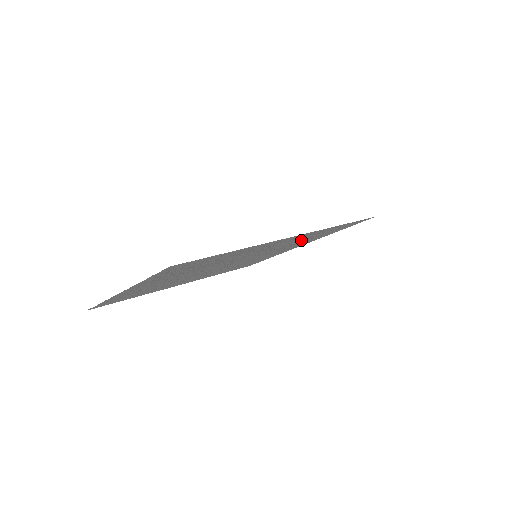
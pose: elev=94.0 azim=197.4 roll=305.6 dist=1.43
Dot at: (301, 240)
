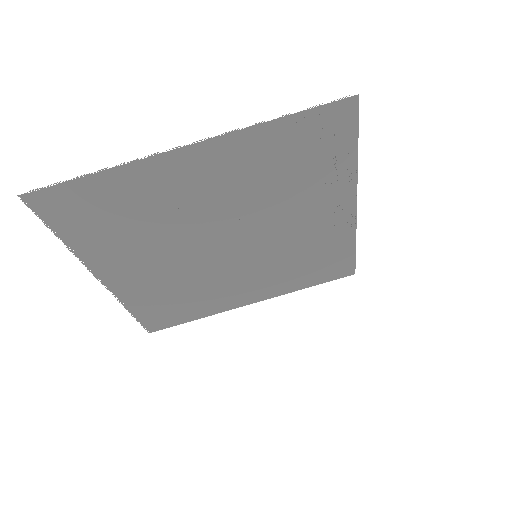
Dot at: (305, 258)
